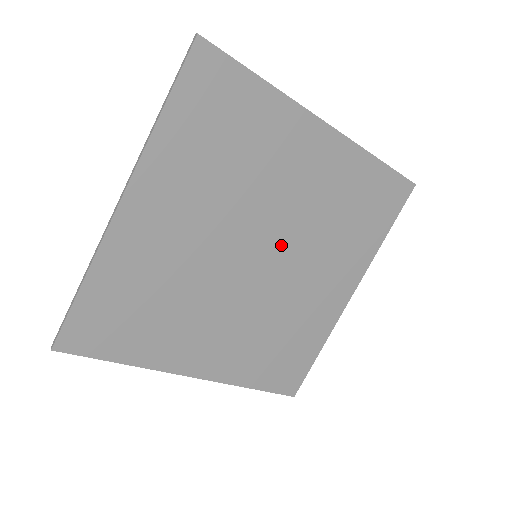
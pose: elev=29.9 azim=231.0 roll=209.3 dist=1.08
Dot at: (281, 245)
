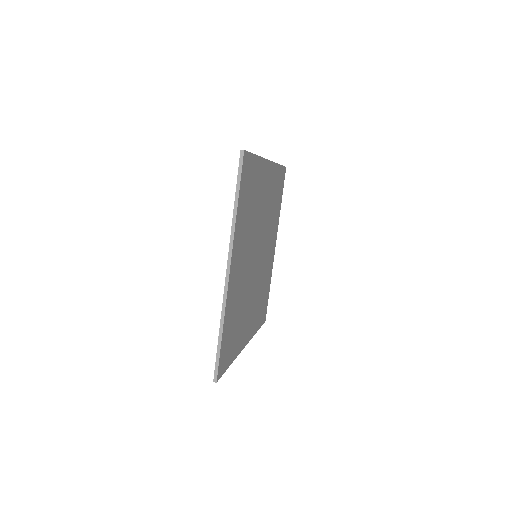
Dot at: (259, 267)
